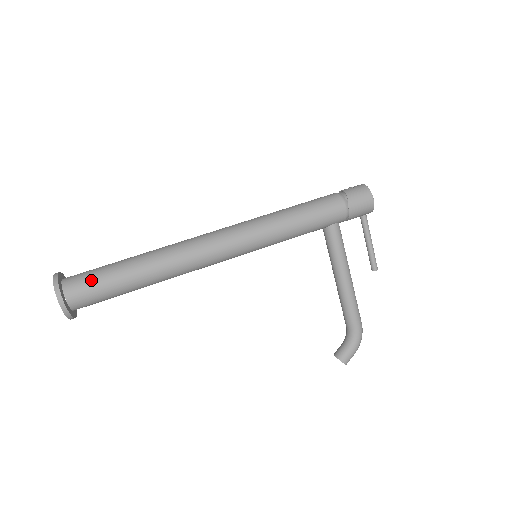
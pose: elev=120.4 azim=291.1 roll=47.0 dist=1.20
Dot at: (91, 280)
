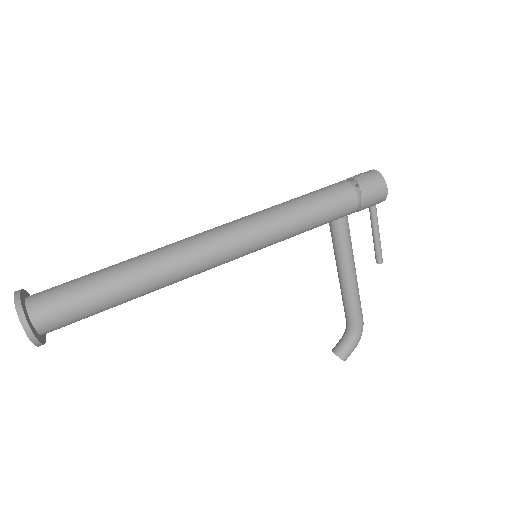
Dot at: (64, 300)
